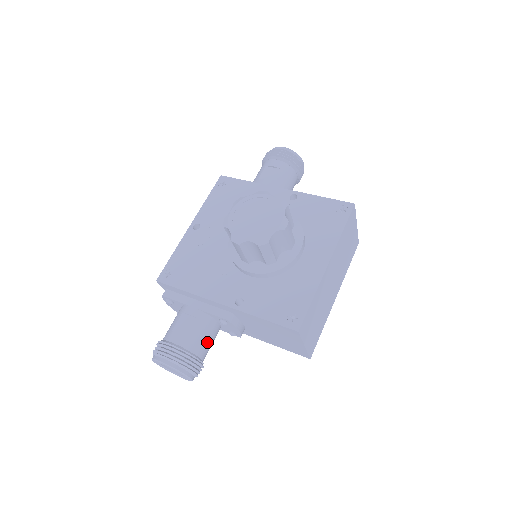
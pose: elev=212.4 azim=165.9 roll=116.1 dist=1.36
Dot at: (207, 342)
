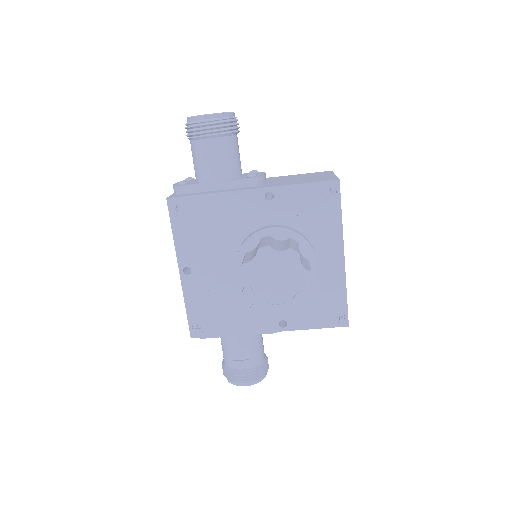
Dot at: (262, 346)
